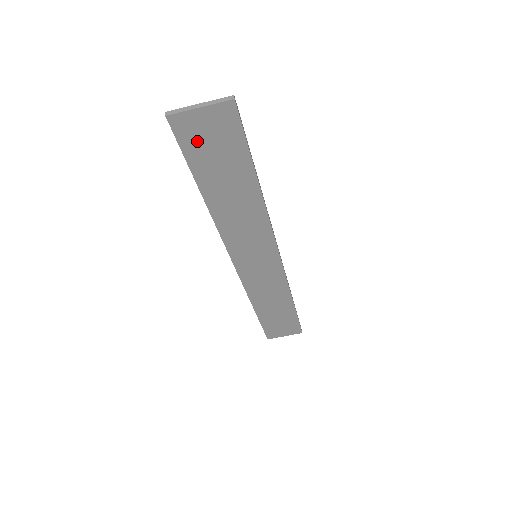
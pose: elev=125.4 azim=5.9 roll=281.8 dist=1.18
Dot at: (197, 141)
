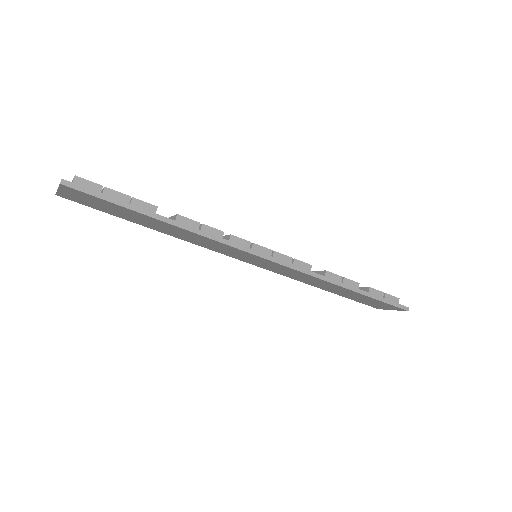
Dot at: (89, 203)
